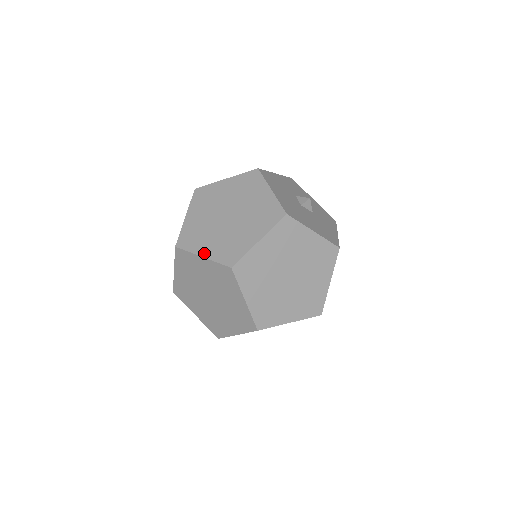
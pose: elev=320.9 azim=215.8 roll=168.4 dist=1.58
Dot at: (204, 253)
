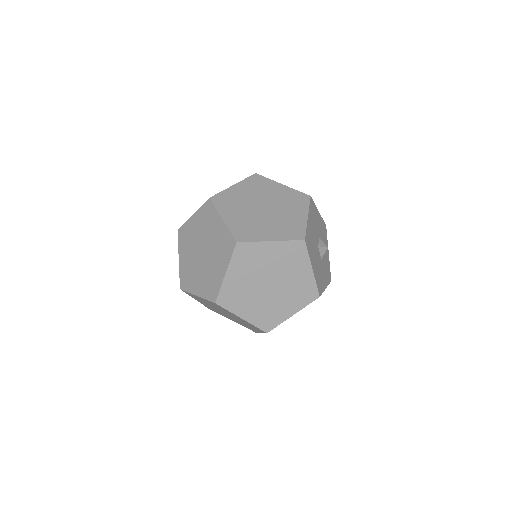
Dot at: (226, 218)
